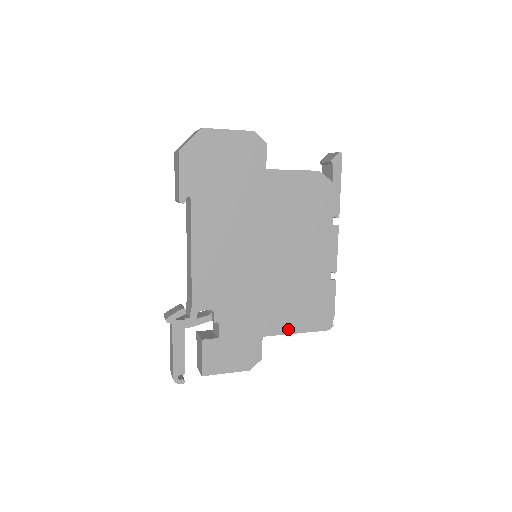
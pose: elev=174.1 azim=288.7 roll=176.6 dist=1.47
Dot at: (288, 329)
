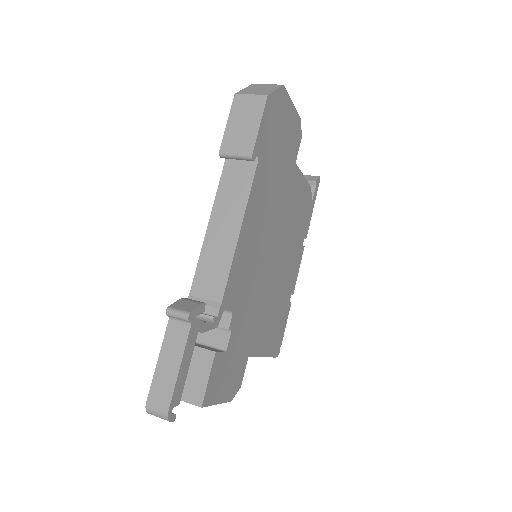
Dot at: (261, 351)
